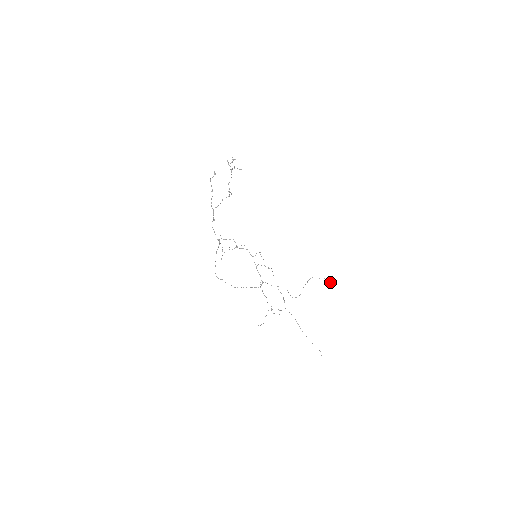
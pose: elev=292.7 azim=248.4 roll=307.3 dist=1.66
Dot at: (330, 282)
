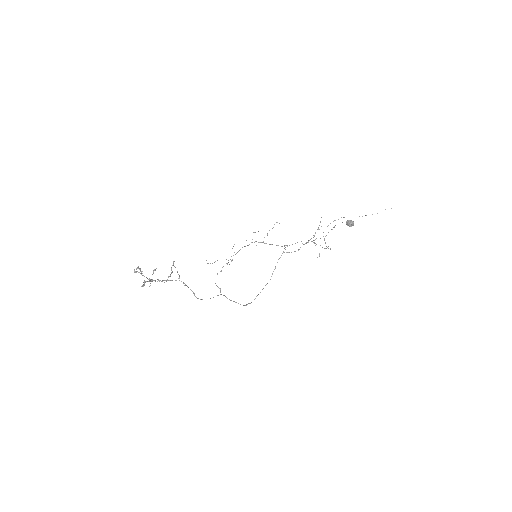
Dot at: occluded
